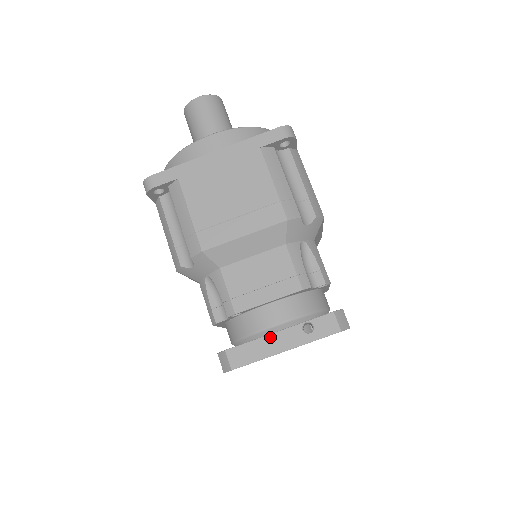
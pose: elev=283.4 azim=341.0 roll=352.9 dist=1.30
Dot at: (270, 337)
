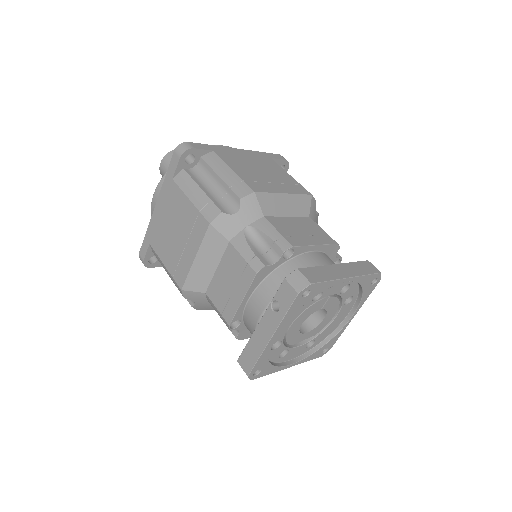
Dot at: (256, 332)
